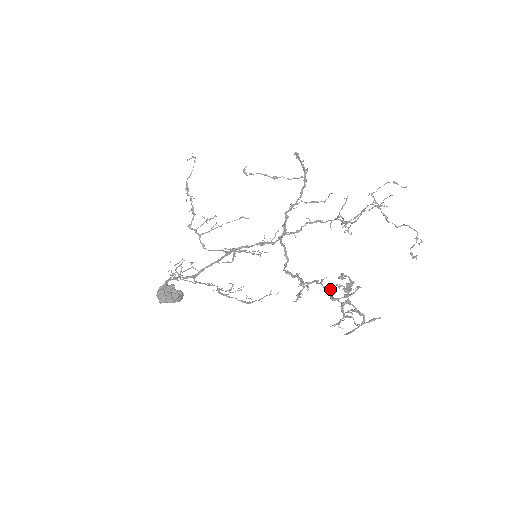
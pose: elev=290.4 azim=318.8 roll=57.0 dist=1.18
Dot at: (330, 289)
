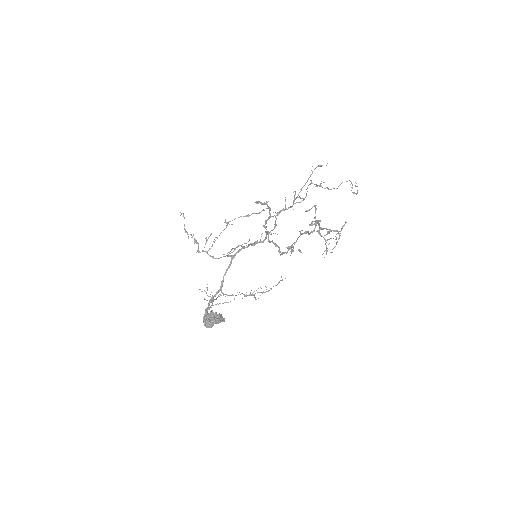
Dot at: (307, 231)
